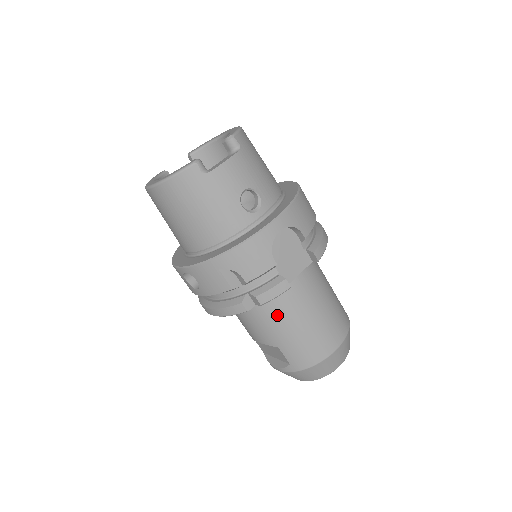
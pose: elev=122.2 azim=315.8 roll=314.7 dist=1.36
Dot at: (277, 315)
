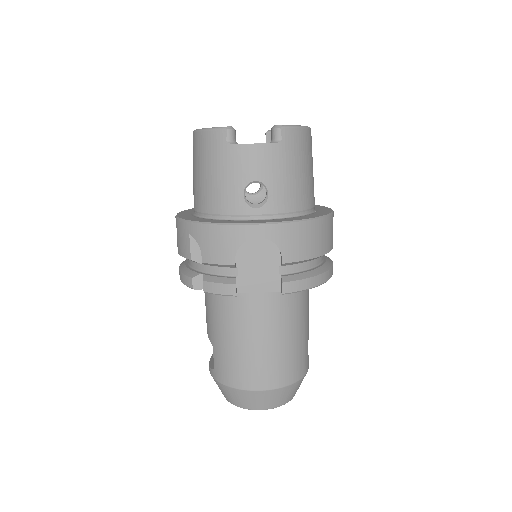
Dot at: (224, 315)
